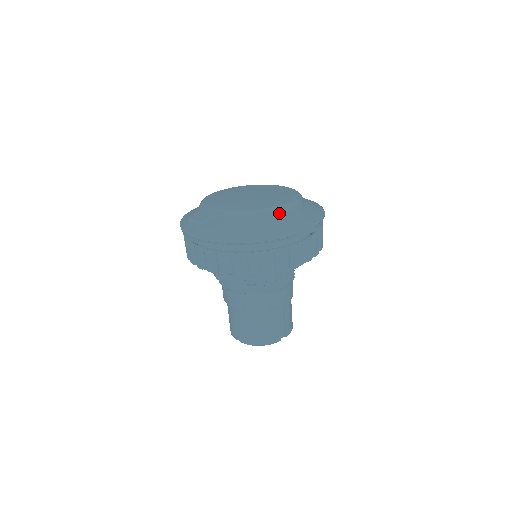
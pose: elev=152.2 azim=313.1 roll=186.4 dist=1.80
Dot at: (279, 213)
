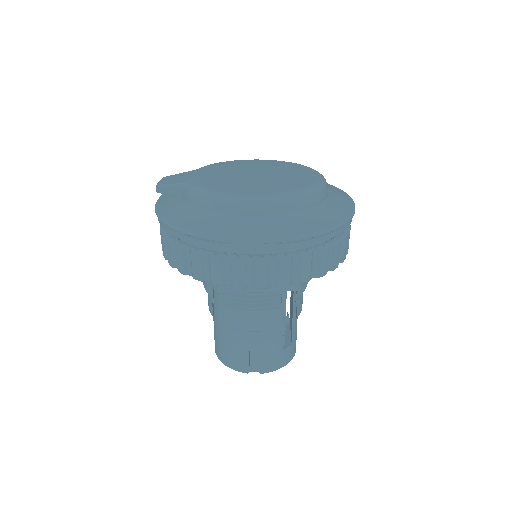
Dot at: (235, 205)
